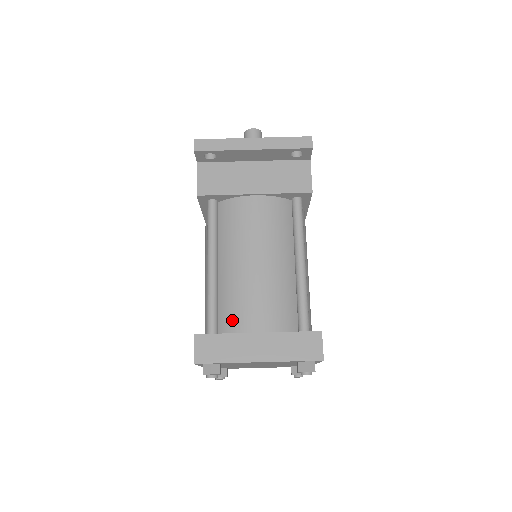
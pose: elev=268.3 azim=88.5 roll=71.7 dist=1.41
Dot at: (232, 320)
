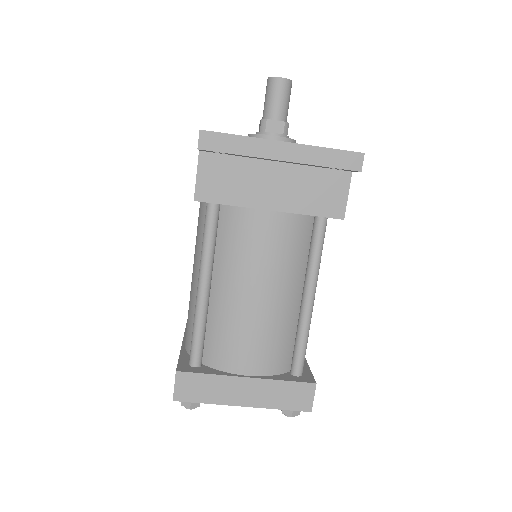
Dot at: (220, 355)
